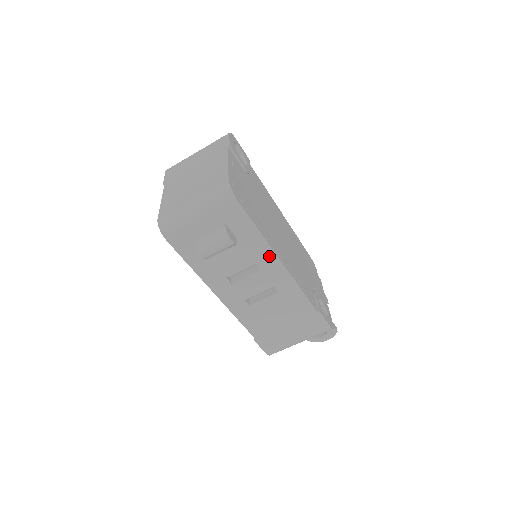
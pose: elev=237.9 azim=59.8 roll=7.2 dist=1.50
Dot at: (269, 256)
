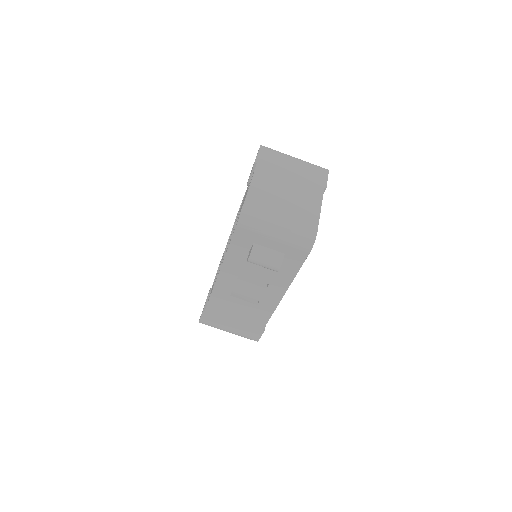
Dot at: (282, 287)
